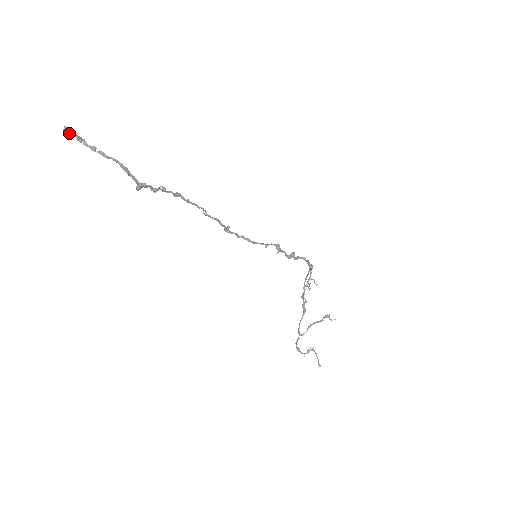
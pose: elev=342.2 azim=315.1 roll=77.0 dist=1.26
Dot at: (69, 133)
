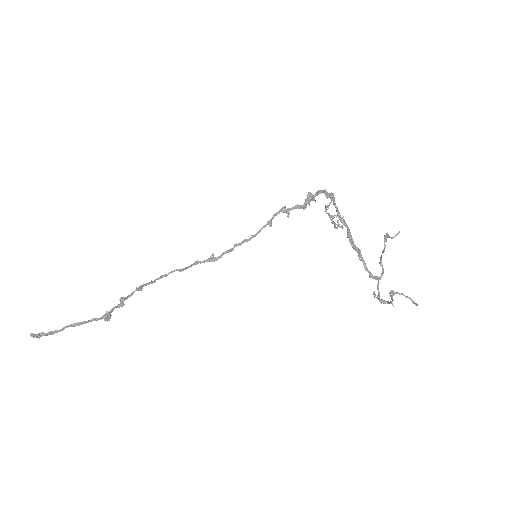
Dot at: (34, 337)
